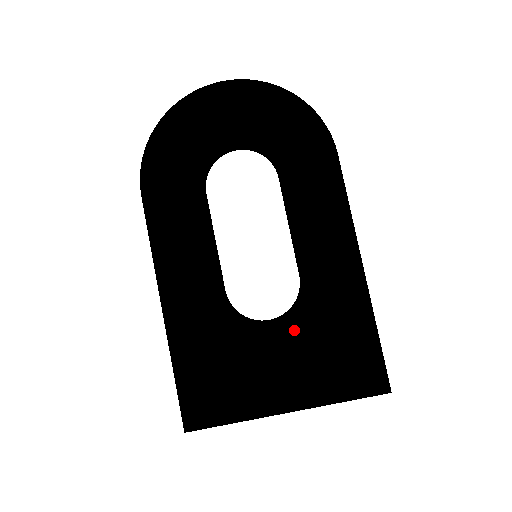
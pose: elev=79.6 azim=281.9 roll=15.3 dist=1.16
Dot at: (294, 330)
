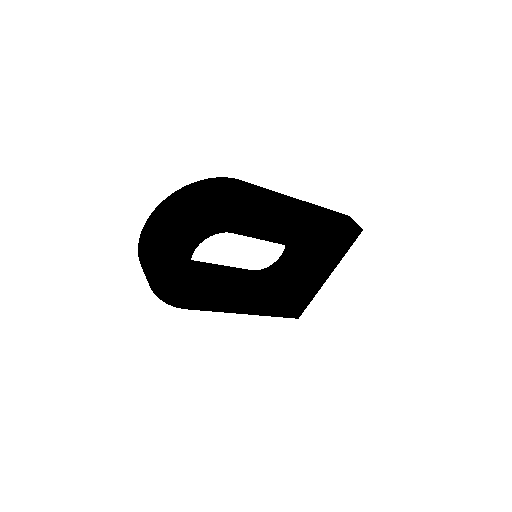
Dot at: (306, 260)
